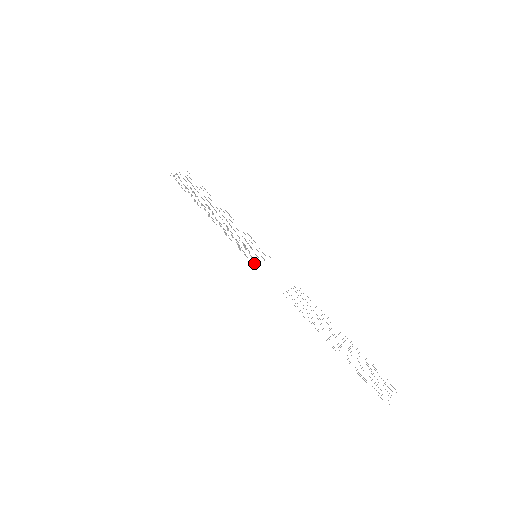
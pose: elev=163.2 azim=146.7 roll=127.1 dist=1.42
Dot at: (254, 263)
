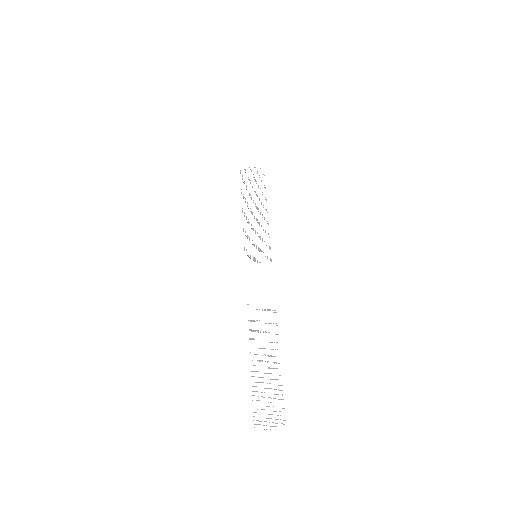
Dot at: occluded
